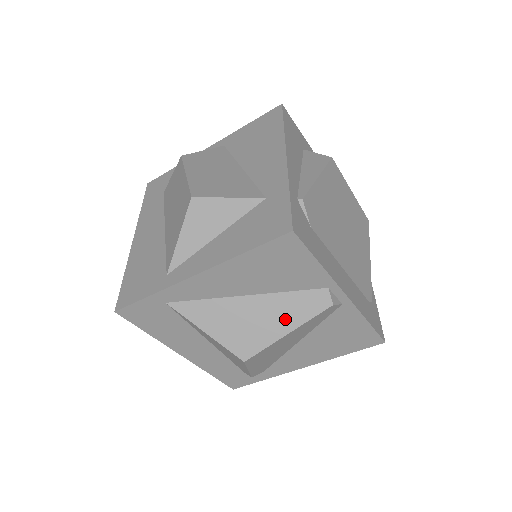
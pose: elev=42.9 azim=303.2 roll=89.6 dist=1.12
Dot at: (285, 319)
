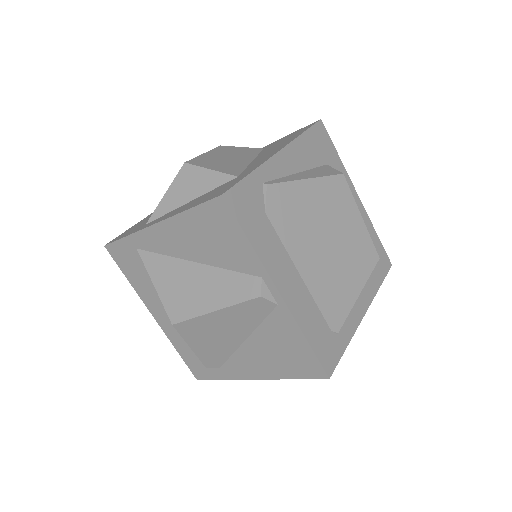
Dot at: (217, 296)
